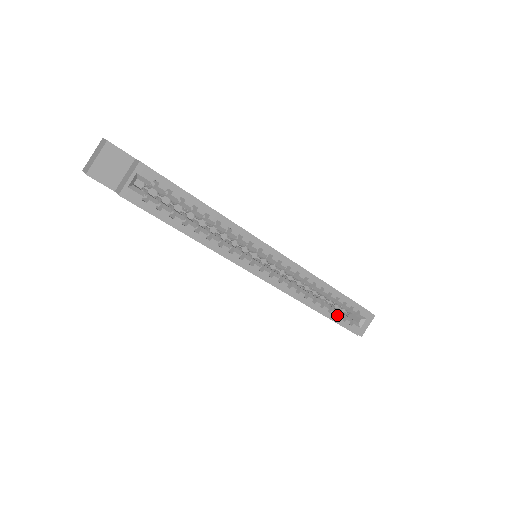
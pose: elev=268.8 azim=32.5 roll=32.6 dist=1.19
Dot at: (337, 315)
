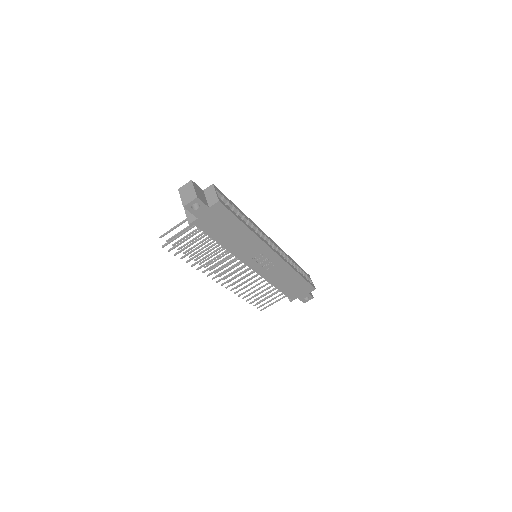
Dot at: occluded
